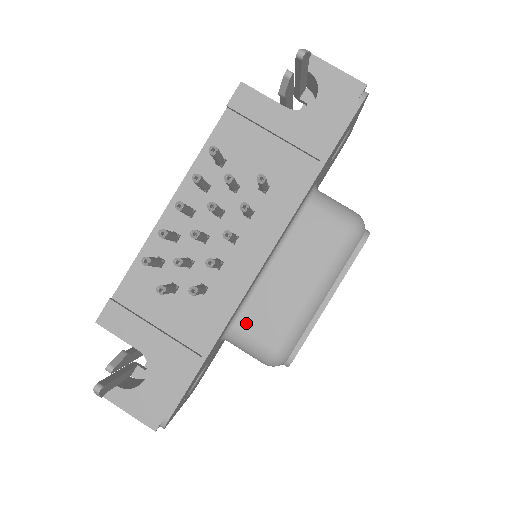
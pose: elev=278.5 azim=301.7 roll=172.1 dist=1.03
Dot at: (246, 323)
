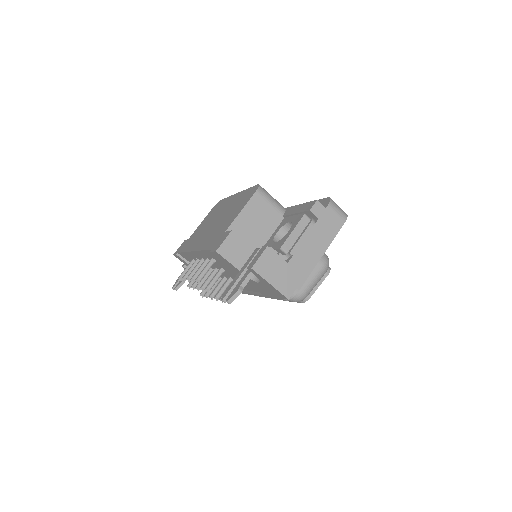
Dot at: occluded
